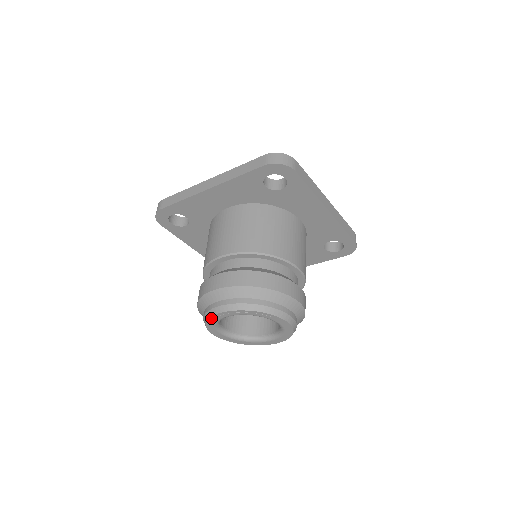
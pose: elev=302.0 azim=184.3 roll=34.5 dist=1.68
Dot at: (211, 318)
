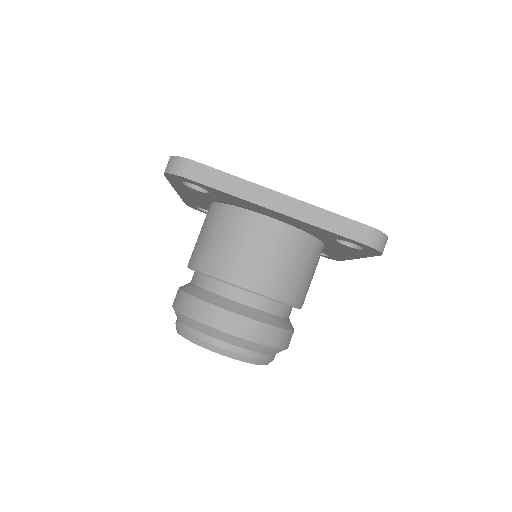
Dot at: (200, 345)
